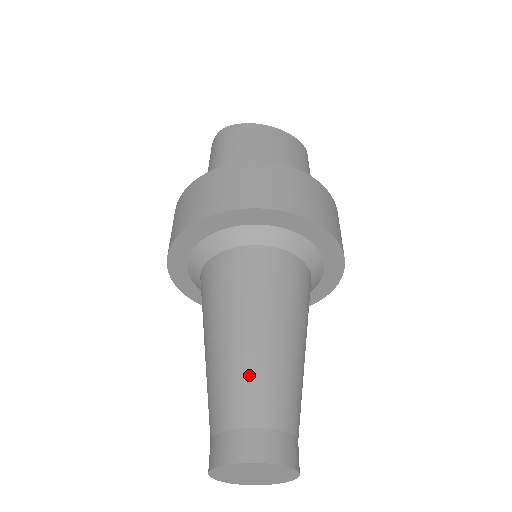
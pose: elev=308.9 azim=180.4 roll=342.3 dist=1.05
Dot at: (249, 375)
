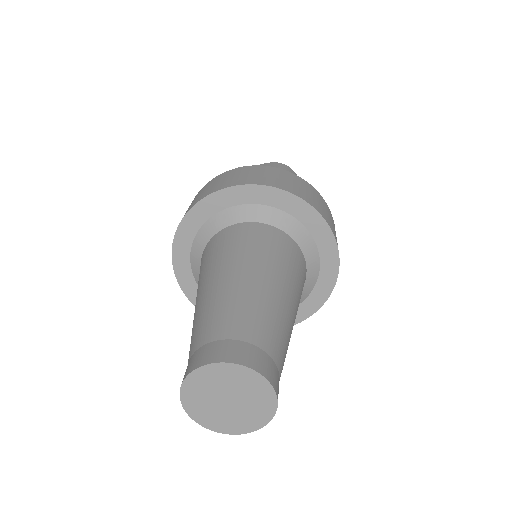
Dot at: (196, 321)
